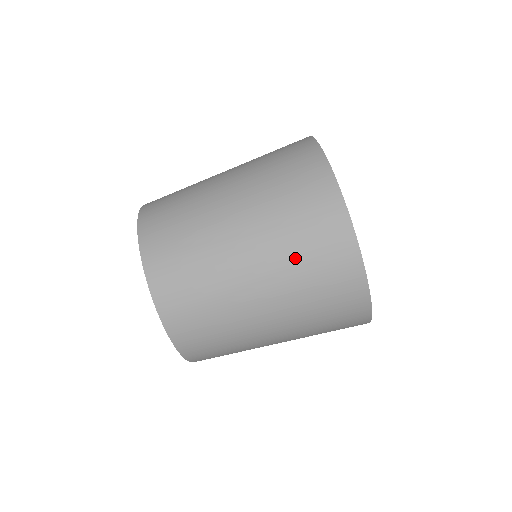
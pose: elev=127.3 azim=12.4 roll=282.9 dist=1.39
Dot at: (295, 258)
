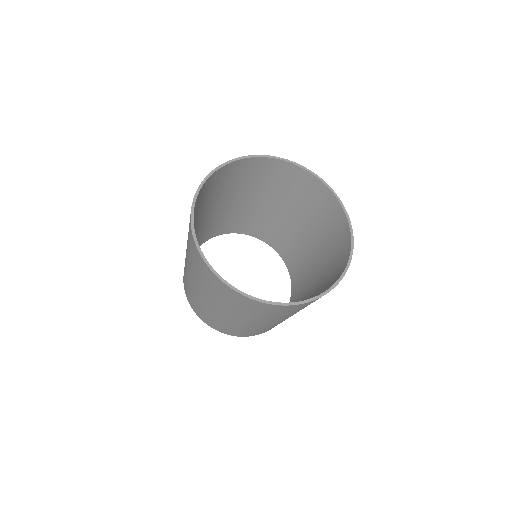
Dot at: (274, 317)
